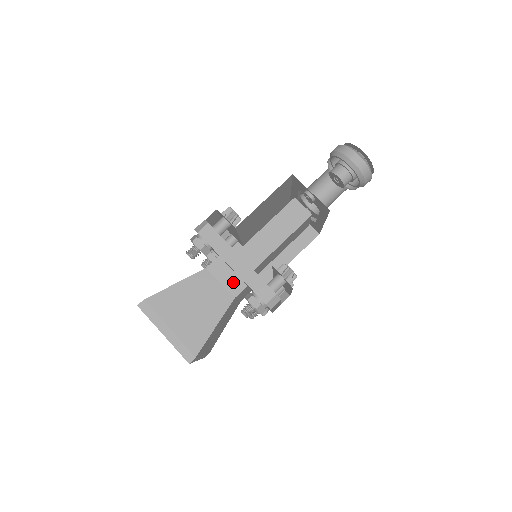
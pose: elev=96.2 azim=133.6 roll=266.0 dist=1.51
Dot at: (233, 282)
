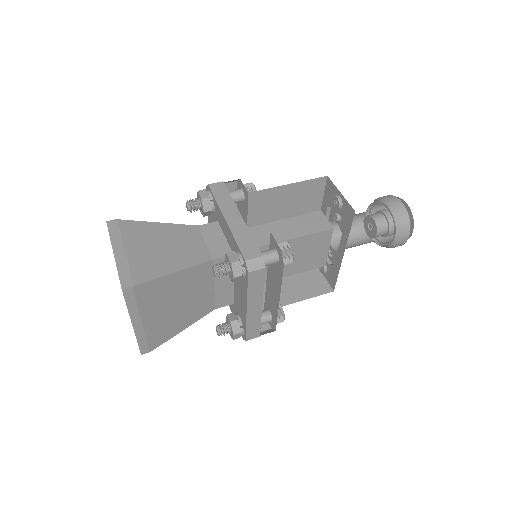
Dot at: (219, 246)
